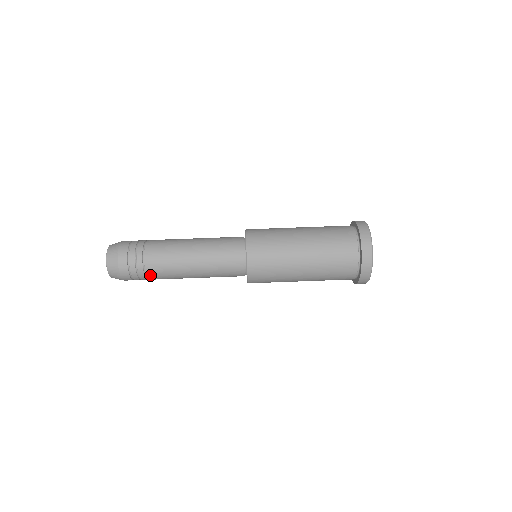
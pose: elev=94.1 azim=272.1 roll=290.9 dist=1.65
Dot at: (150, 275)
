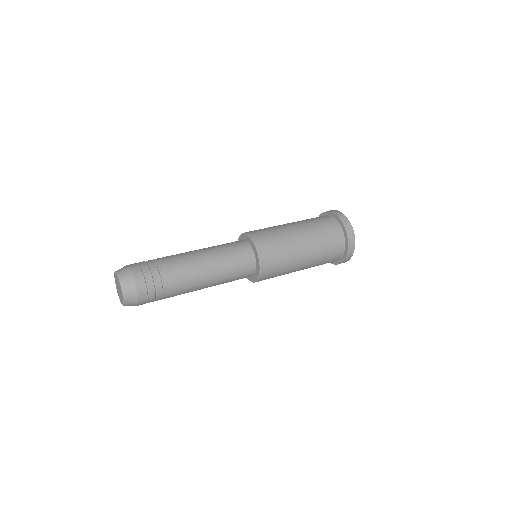
Dot at: (165, 272)
